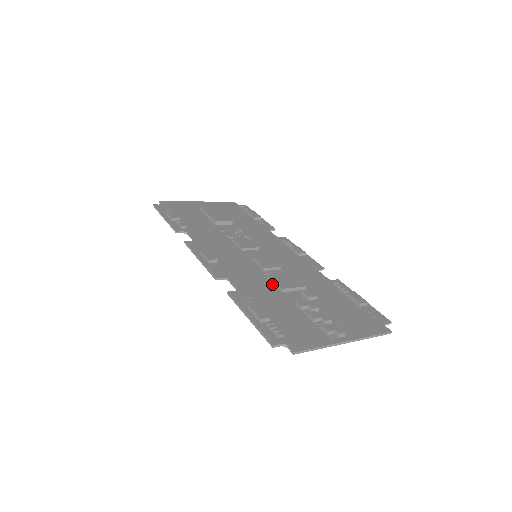
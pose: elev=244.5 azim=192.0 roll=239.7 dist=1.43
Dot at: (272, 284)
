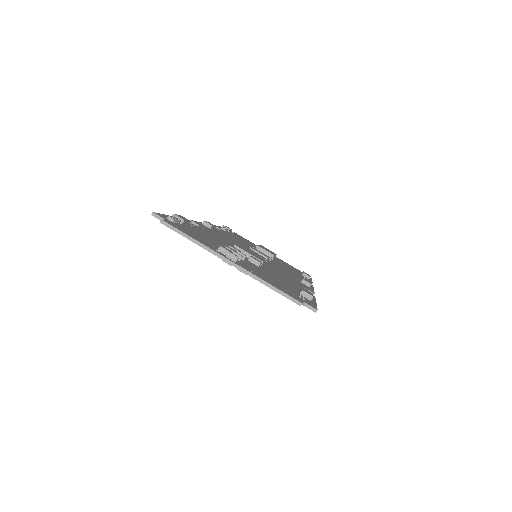
Dot at: occluded
